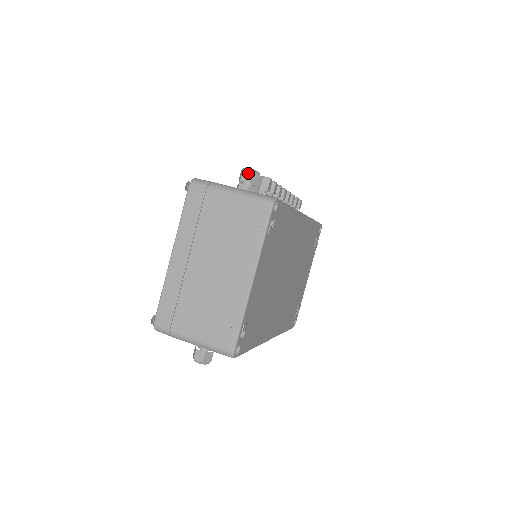
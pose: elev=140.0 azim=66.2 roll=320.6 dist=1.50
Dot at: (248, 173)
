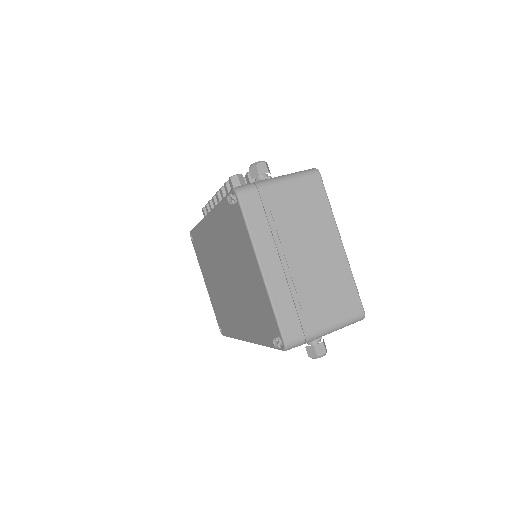
Dot at: (262, 165)
